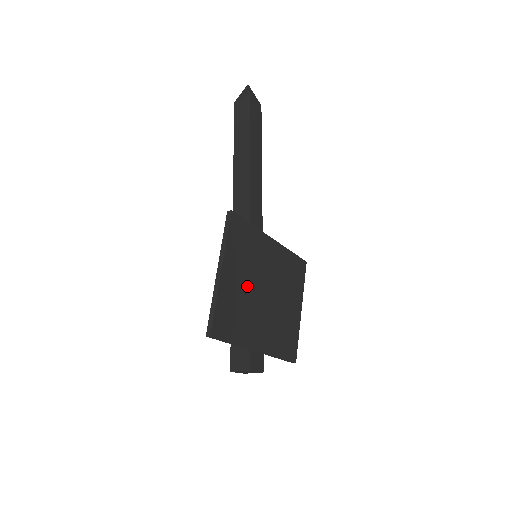
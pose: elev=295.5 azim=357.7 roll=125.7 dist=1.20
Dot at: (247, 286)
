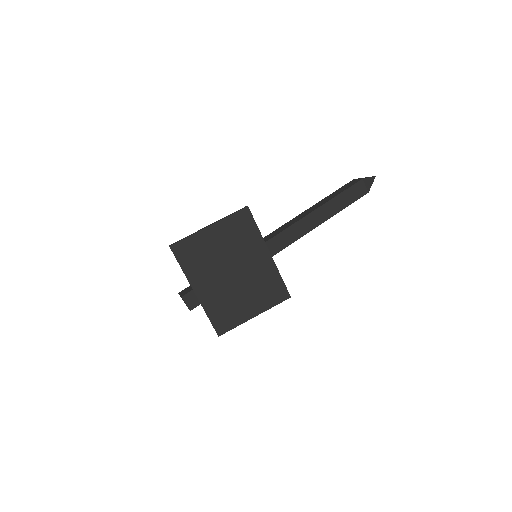
Dot at: (221, 253)
